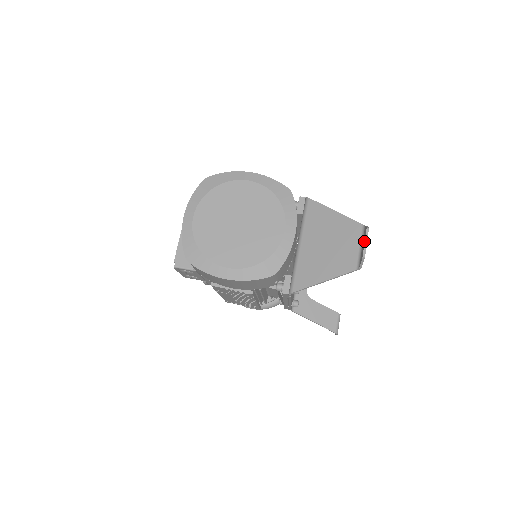
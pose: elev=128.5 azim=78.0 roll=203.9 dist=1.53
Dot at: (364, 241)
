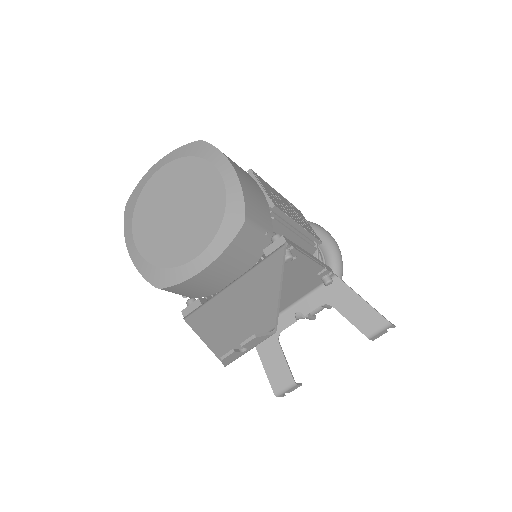
Dot at: (246, 345)
